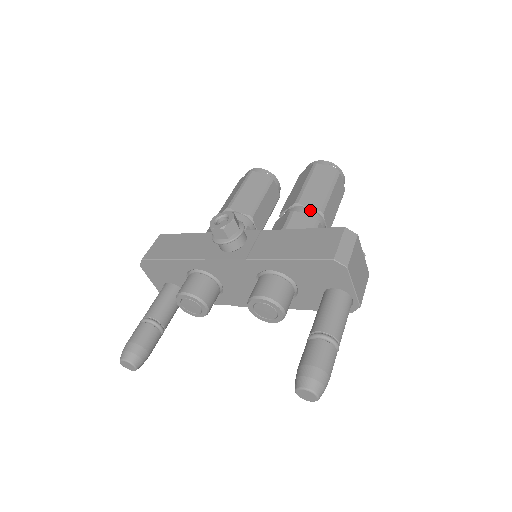
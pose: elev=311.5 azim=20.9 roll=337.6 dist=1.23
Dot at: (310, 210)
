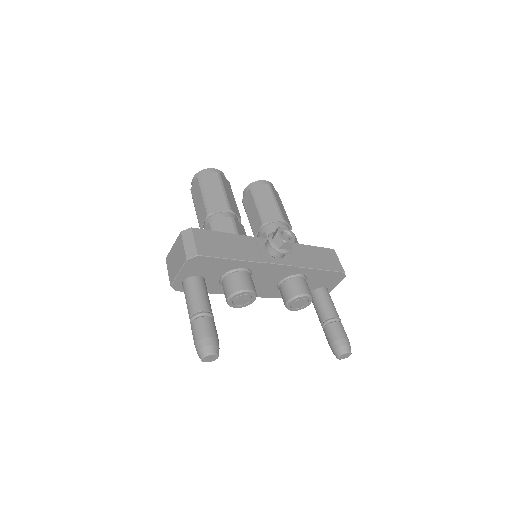
Dot at: (288, 226)
